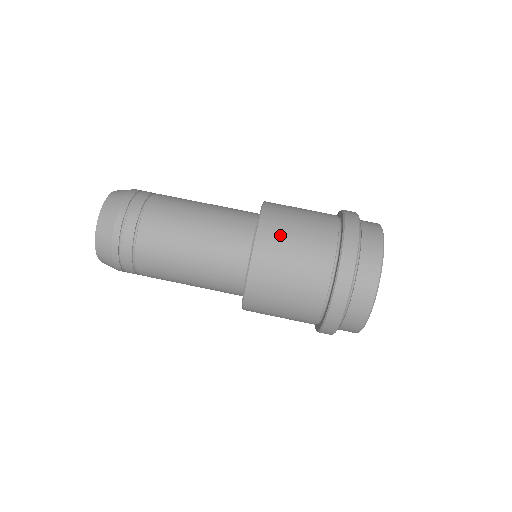
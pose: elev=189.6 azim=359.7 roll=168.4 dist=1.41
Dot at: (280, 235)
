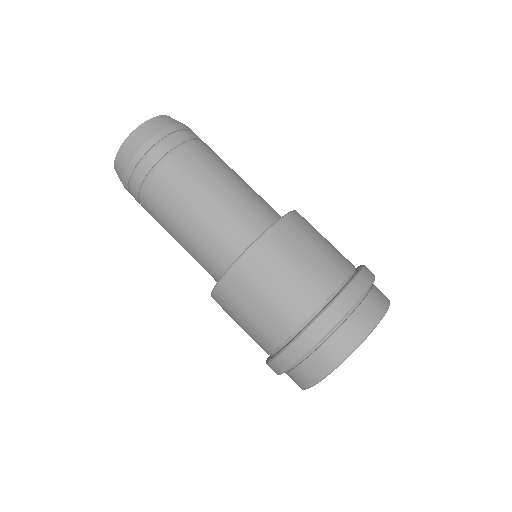
Dot at: (238, 299)
